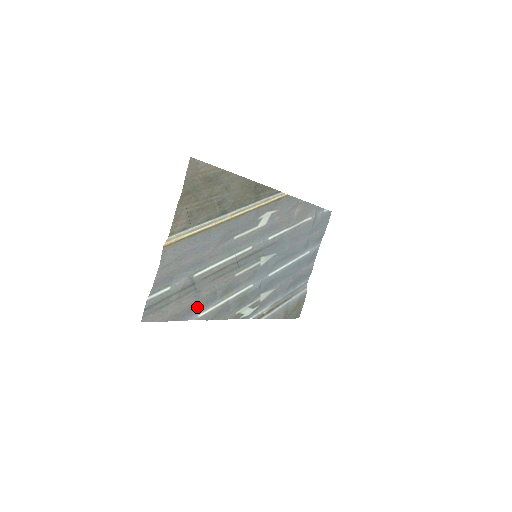
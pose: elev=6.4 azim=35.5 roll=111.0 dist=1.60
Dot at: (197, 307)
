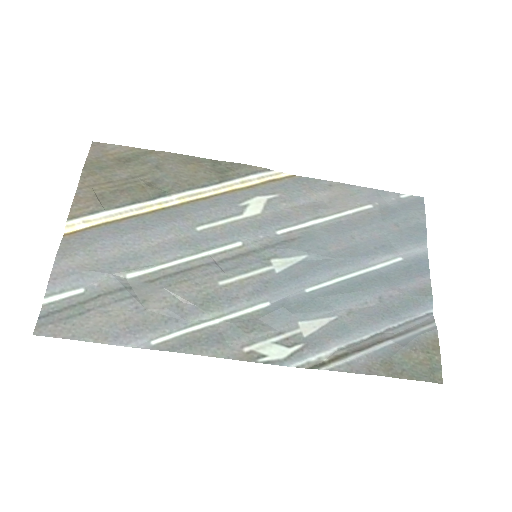
Dot at: (145, 327)
